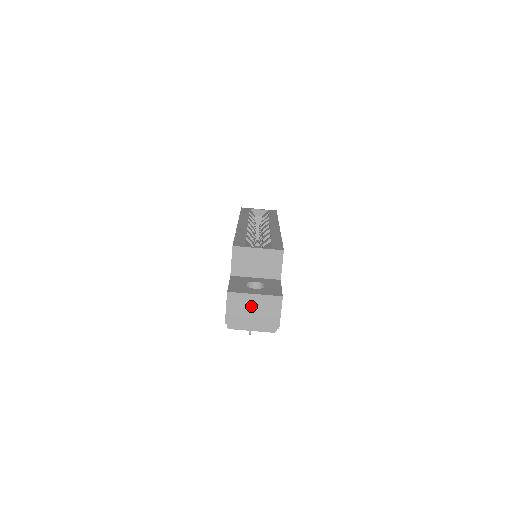
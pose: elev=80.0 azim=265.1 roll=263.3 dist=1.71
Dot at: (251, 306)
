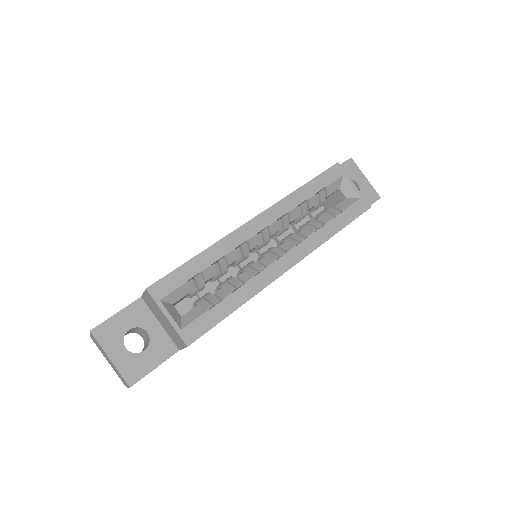
Dot at: (107, 357)
